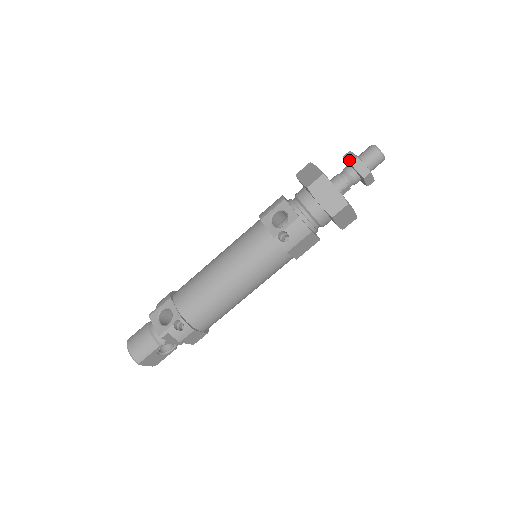
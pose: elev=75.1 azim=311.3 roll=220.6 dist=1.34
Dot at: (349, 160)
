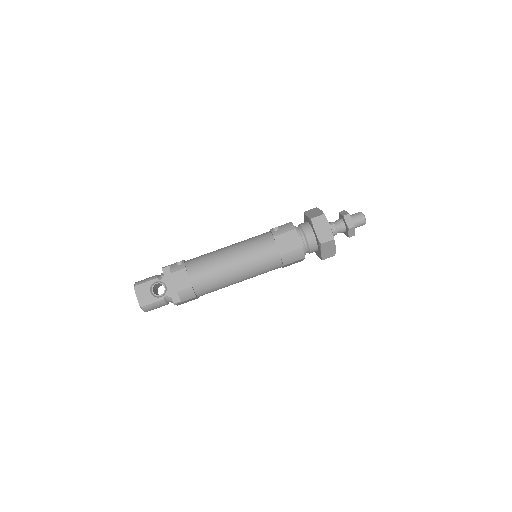
Dot at: (339, 214)
